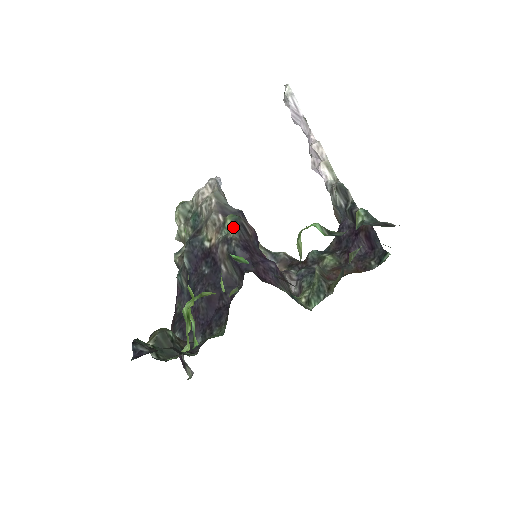
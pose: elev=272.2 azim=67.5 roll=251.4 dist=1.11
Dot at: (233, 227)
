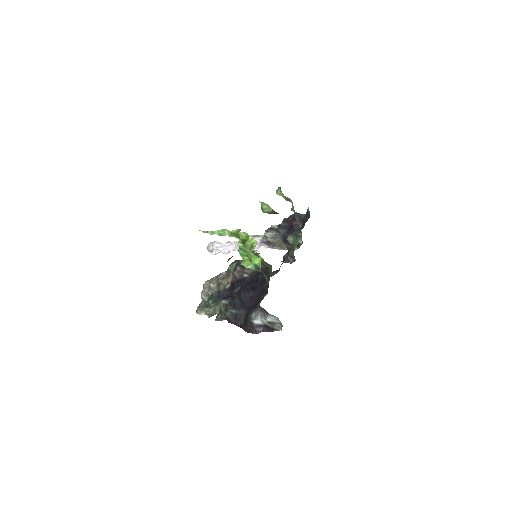
Dot at: (234, 263)
